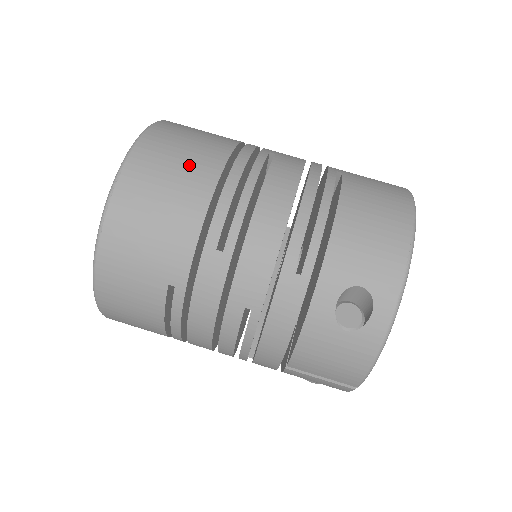
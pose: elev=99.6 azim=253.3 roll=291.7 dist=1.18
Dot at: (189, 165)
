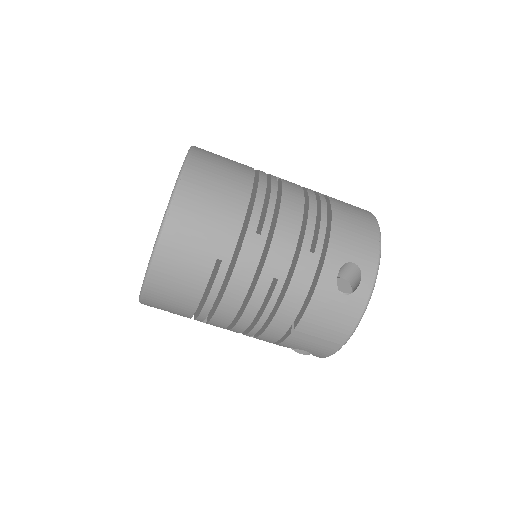
Dot at: (230, 175)
